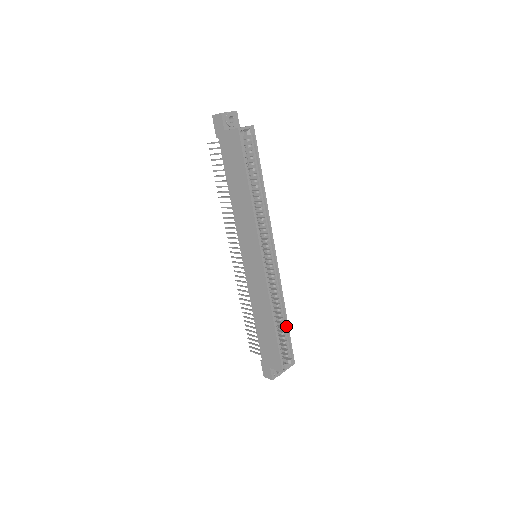
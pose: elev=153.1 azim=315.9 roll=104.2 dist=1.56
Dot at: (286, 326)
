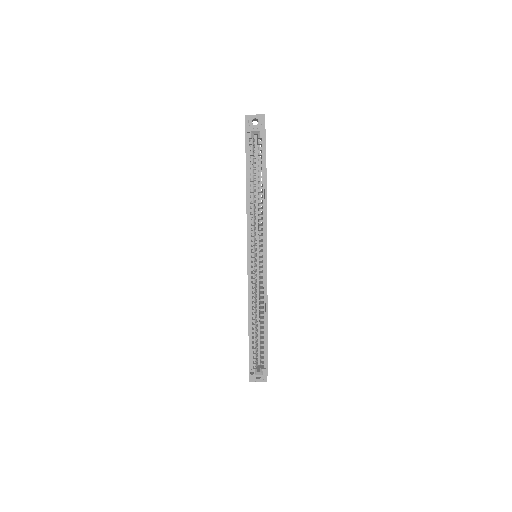
Dot at: (266, 334)
